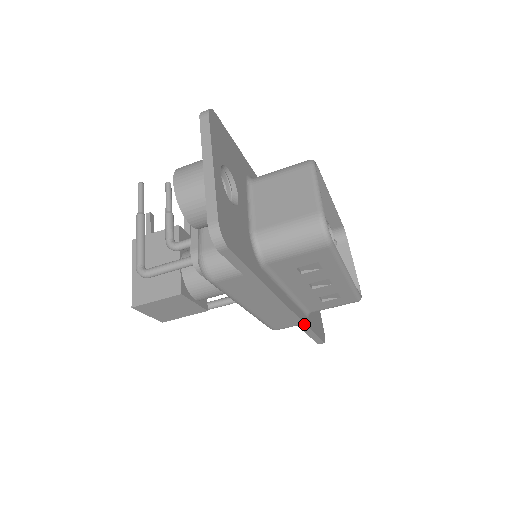
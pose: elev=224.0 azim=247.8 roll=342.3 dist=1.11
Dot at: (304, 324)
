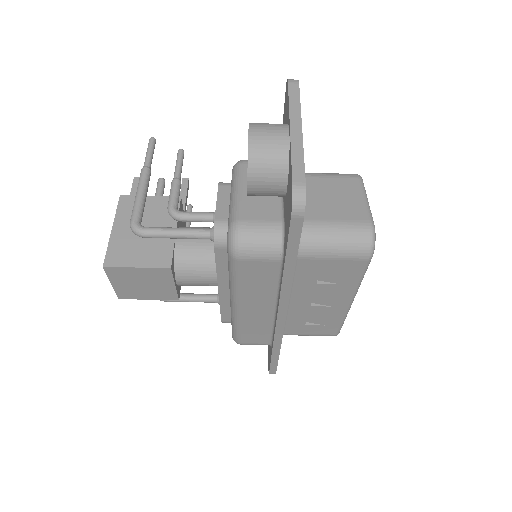
Dot at: (280, 343)
